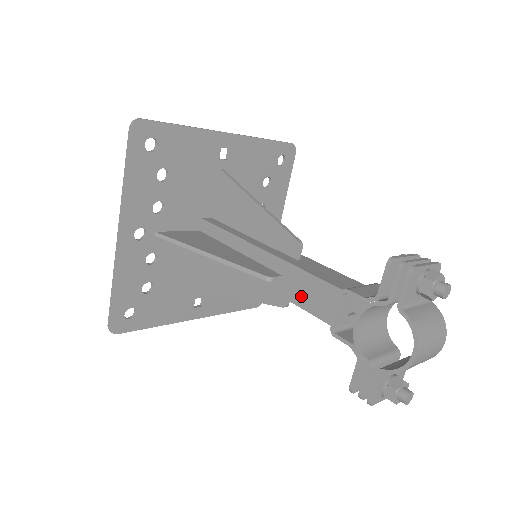
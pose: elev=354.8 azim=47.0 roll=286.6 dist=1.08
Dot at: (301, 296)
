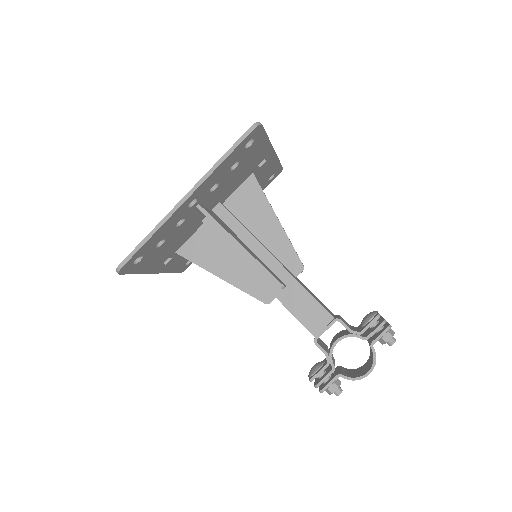
Dot at: (297, 307)
